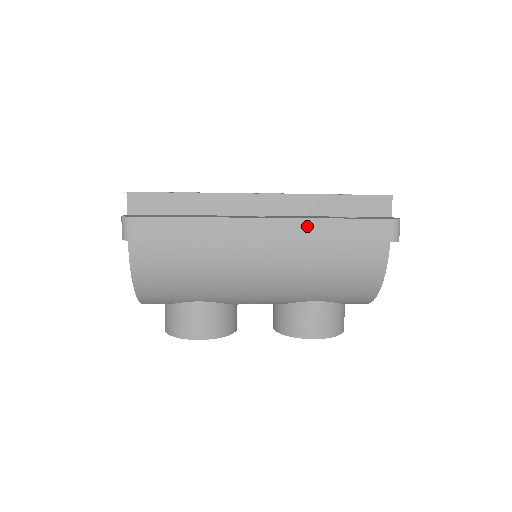
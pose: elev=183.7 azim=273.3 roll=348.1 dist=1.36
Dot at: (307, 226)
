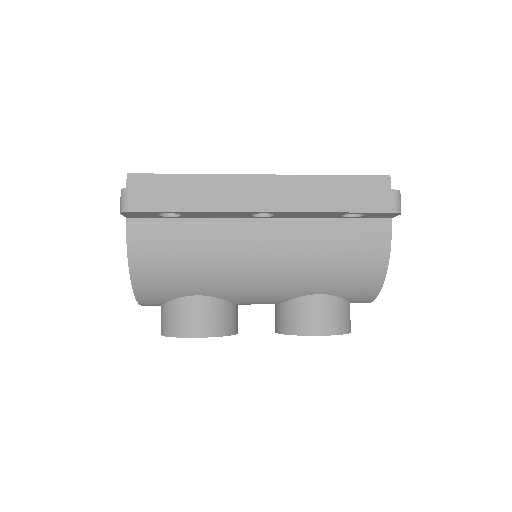
Dot at: (307, 197)
